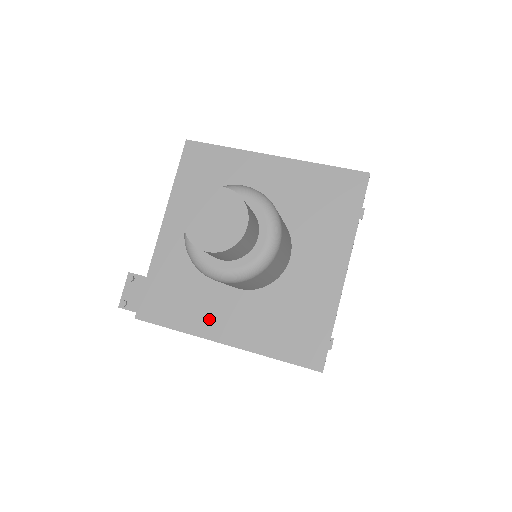
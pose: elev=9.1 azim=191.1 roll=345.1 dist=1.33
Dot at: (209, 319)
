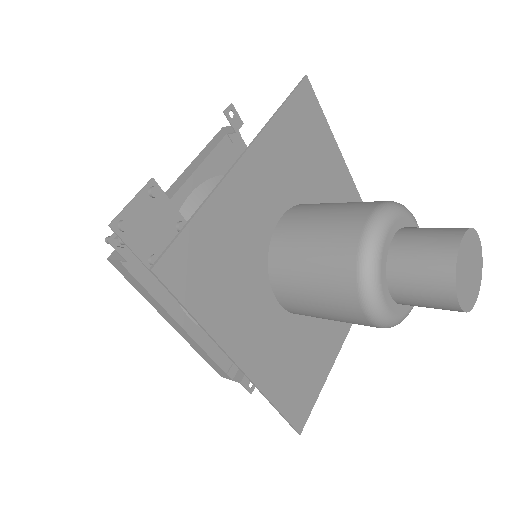
Dot at: (239, 325)
